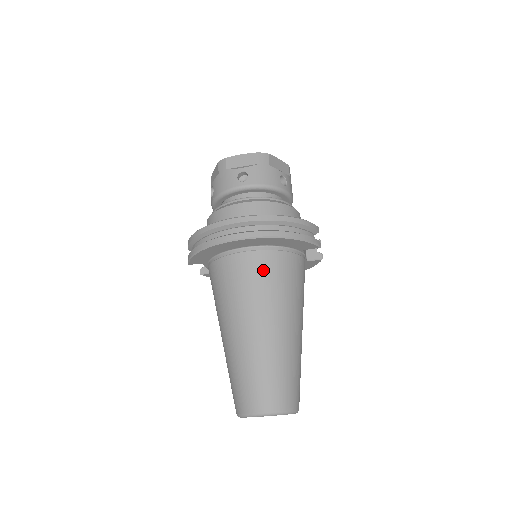
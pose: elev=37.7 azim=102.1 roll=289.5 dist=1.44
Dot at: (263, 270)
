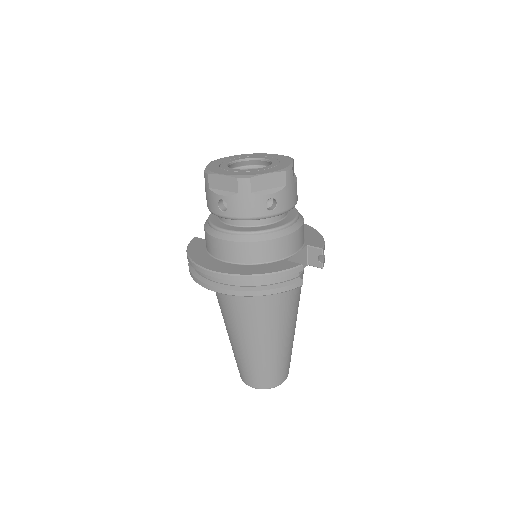
Dot at: (242, 304)
